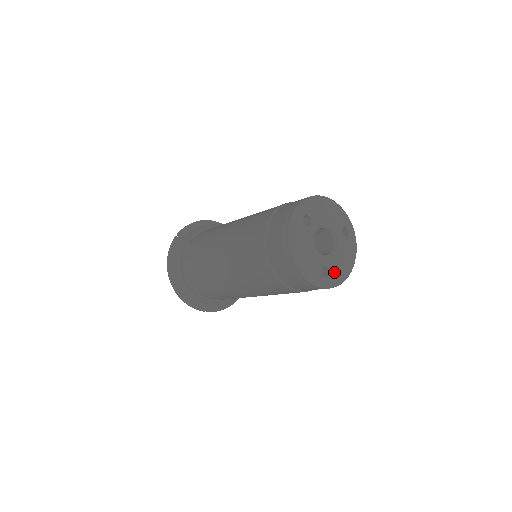
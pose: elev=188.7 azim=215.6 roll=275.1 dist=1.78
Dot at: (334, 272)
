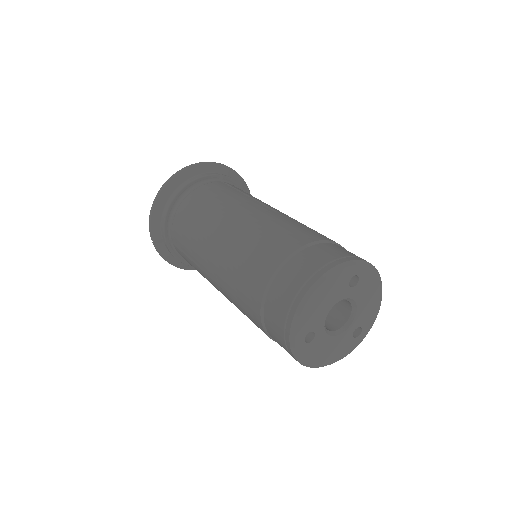
Dot at: (366, 320)
